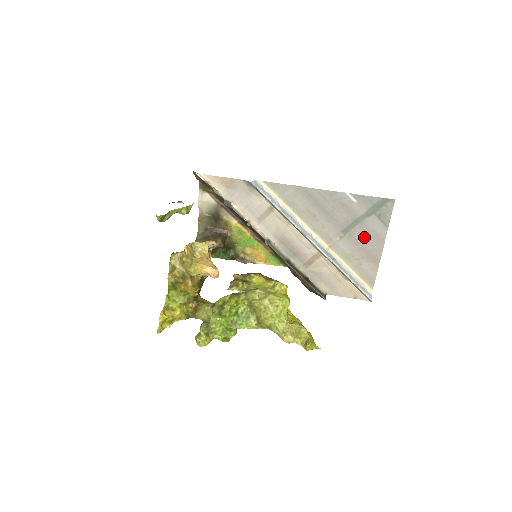
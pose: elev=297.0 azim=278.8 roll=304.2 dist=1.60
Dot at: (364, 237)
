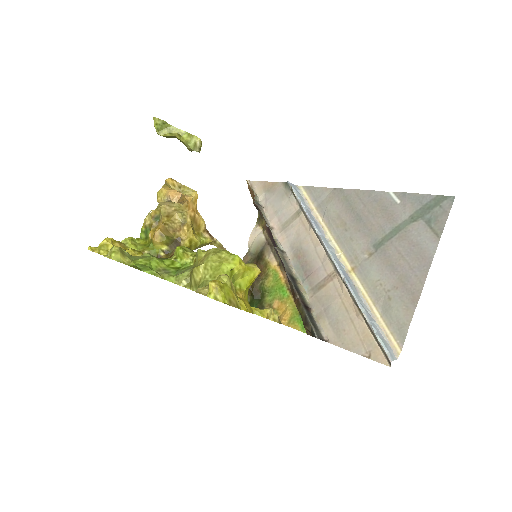
Dot at: (402, 254)
